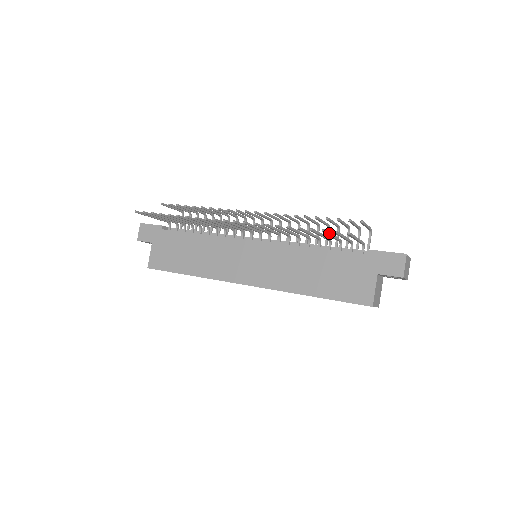
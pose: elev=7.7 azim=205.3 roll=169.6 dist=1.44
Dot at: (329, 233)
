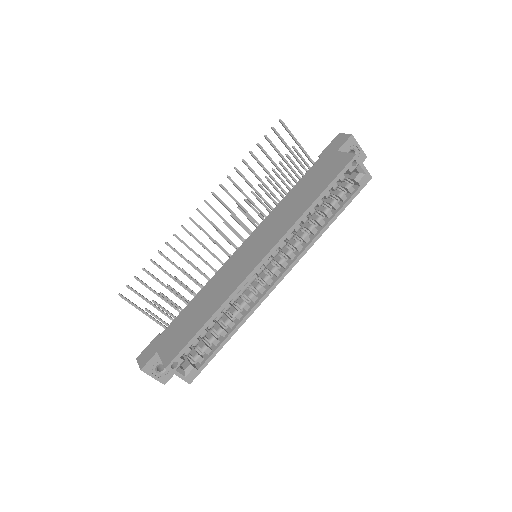
Dot at: (274, 147)
